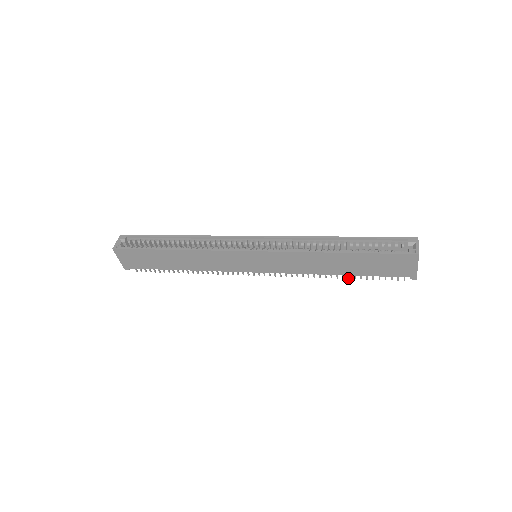
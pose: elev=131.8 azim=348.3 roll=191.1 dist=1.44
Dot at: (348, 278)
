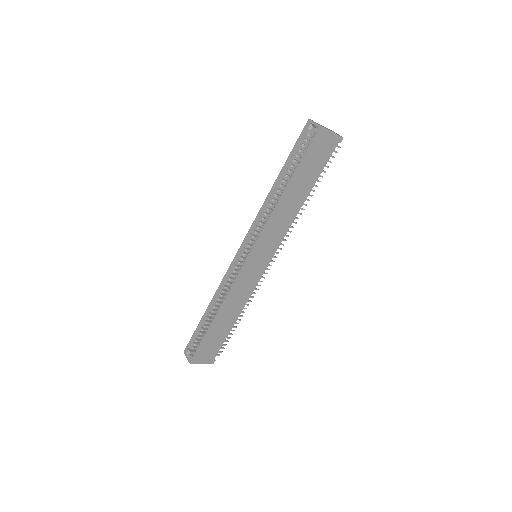
Dot at: occluded
